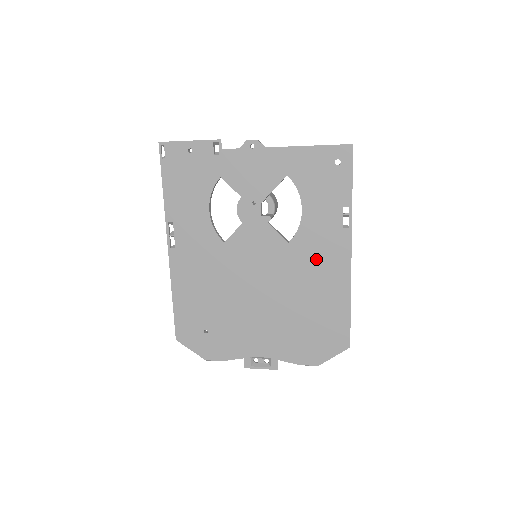
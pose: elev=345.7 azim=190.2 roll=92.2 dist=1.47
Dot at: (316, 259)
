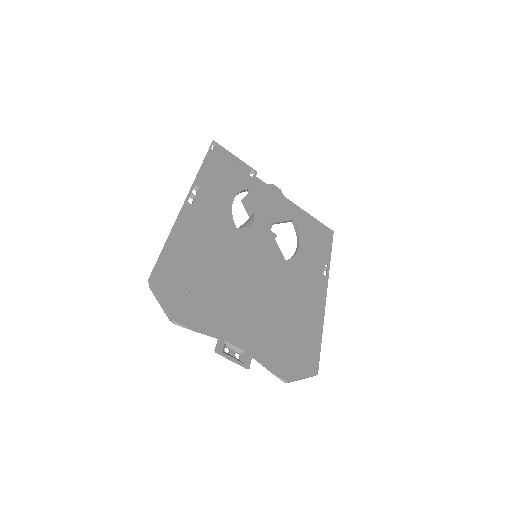
Dot at: (303, 284)
